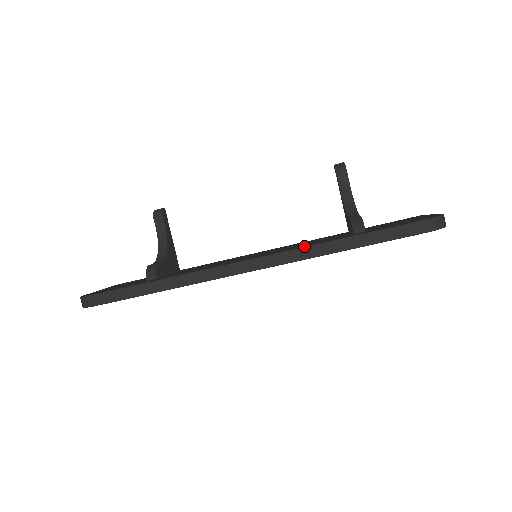
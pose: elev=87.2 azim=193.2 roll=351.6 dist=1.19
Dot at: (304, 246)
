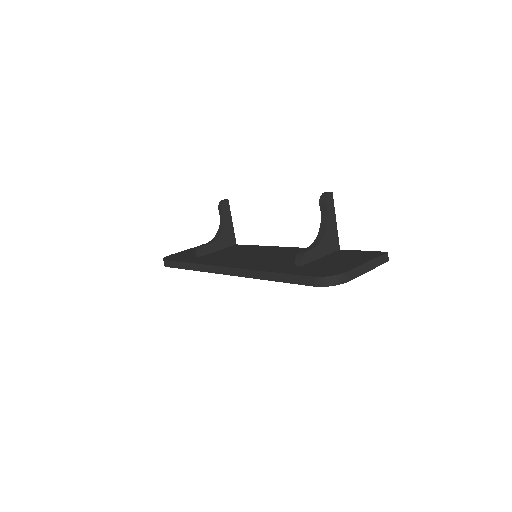
Dot at: (255, 268)
